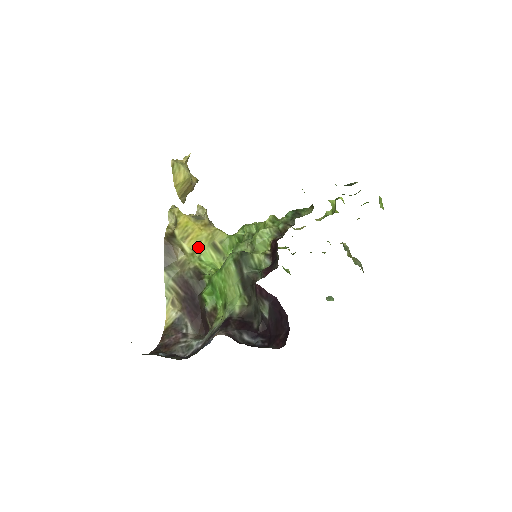
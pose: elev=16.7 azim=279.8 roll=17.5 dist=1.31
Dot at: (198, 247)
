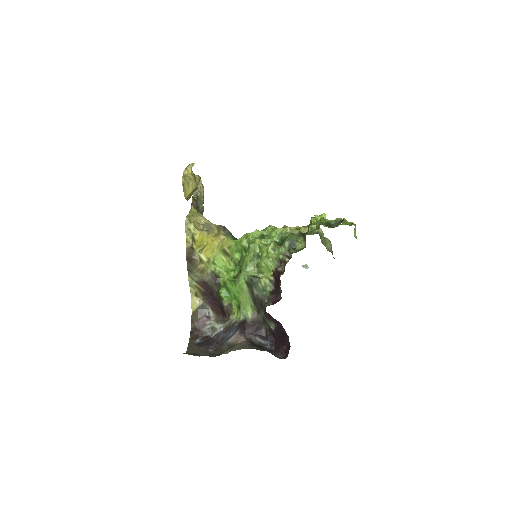
Dot at: (212, 255)
